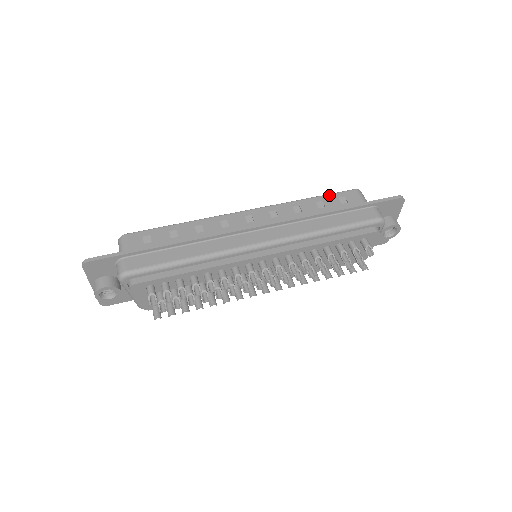
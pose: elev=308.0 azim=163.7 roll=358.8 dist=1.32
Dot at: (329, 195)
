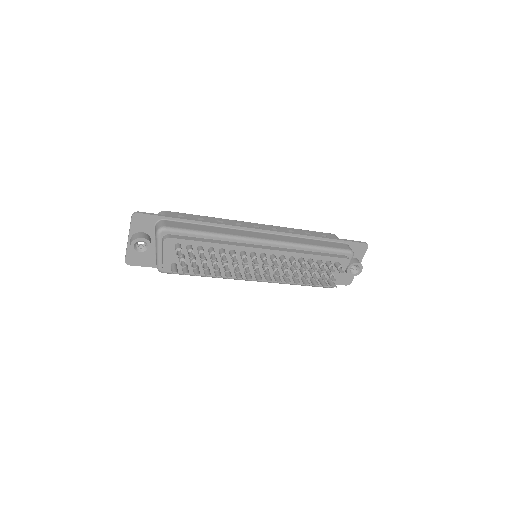
Dot at: (315, 232)
